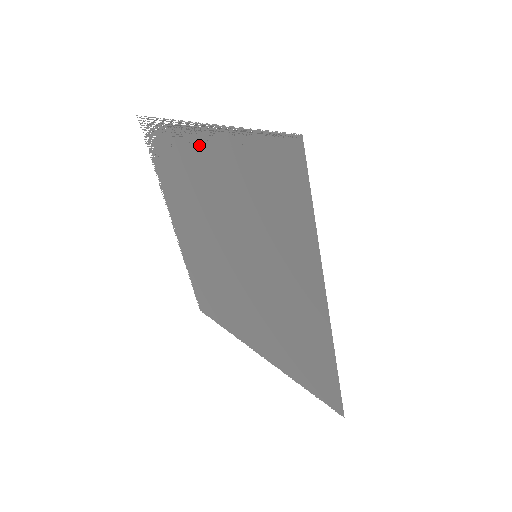
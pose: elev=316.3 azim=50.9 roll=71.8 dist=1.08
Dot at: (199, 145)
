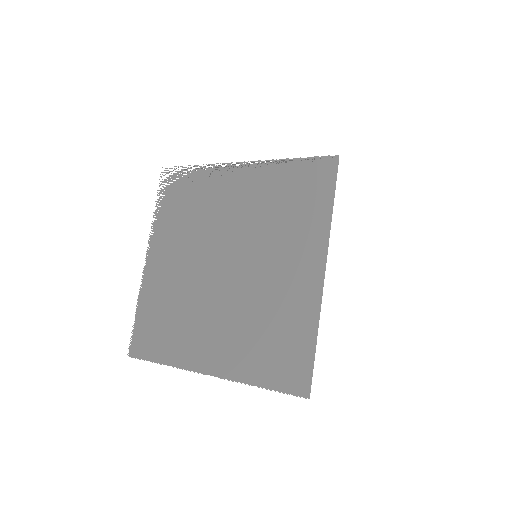
Dot at: (232, 178)
